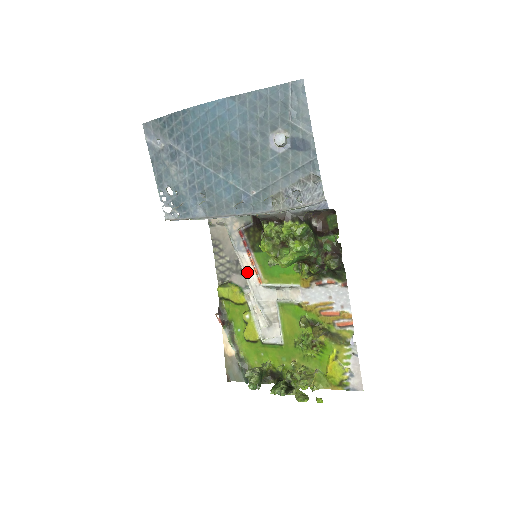
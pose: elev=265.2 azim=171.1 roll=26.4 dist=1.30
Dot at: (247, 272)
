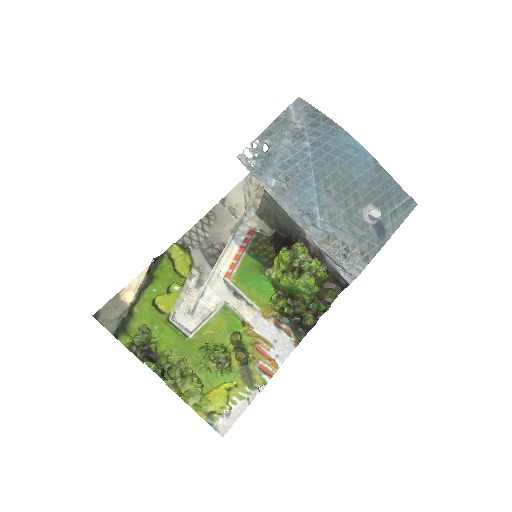
Dot at: (223, 259)
